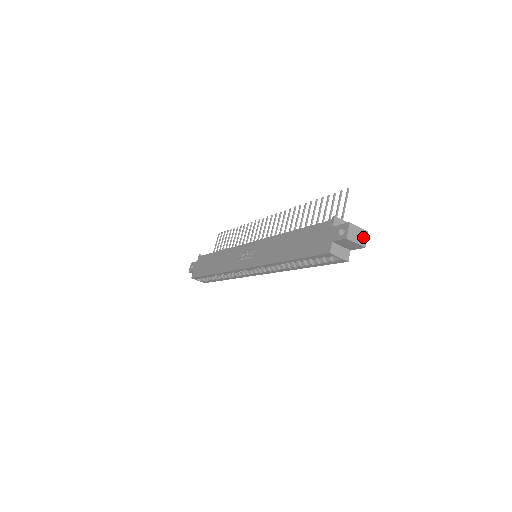
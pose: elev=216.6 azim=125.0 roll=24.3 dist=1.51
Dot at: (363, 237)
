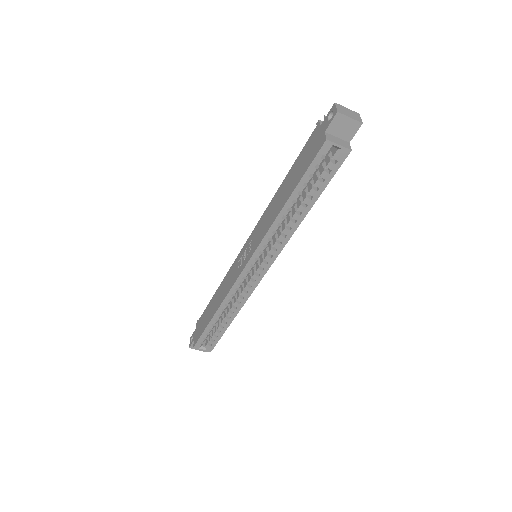
Dot at: (356, 116)
